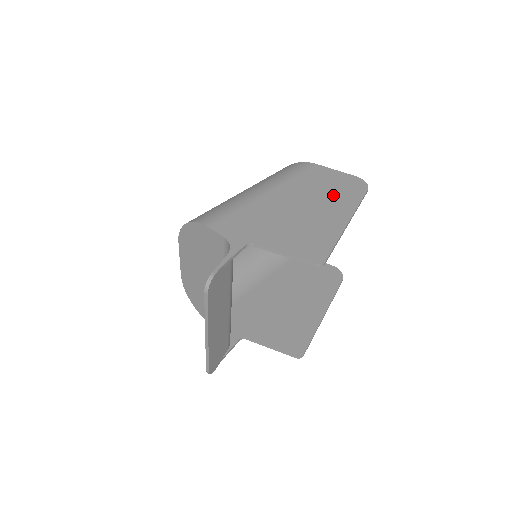
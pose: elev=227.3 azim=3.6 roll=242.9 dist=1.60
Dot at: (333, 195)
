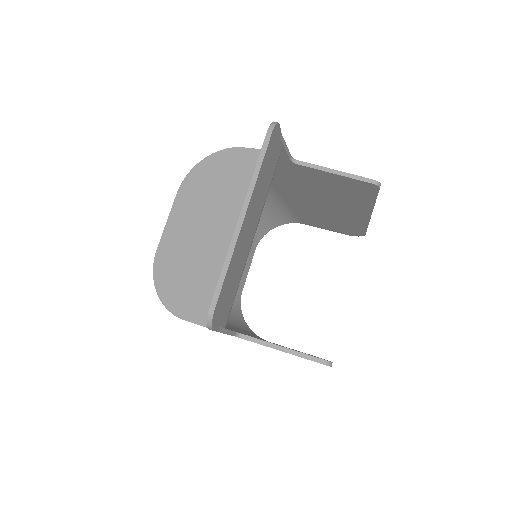
Dot at: occluded
